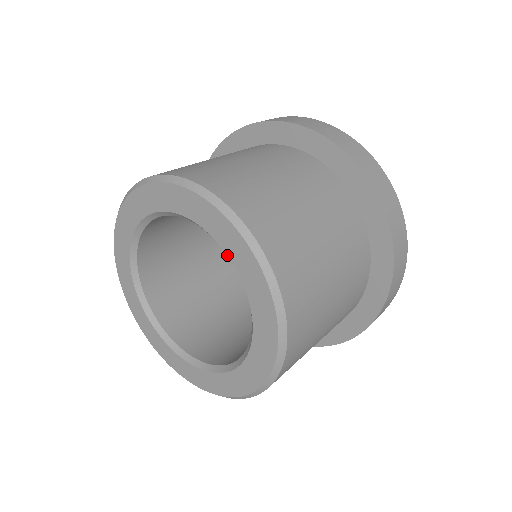
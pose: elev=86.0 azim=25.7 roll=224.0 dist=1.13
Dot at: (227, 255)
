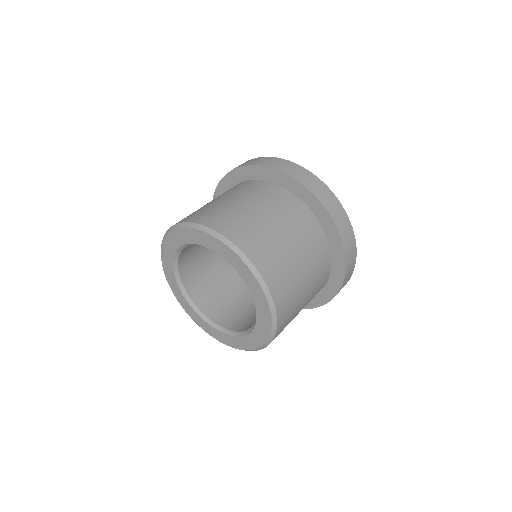
Dot at: (203, 246)
